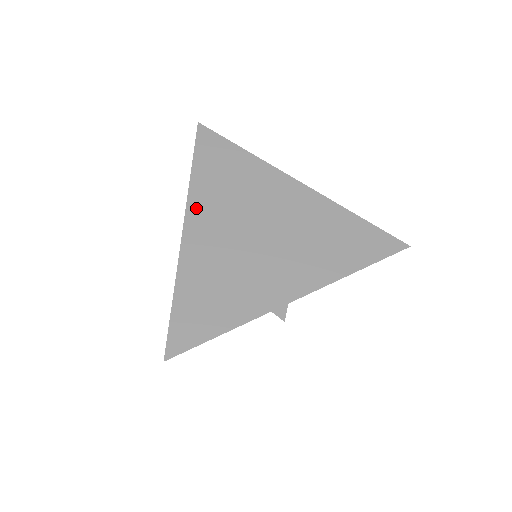
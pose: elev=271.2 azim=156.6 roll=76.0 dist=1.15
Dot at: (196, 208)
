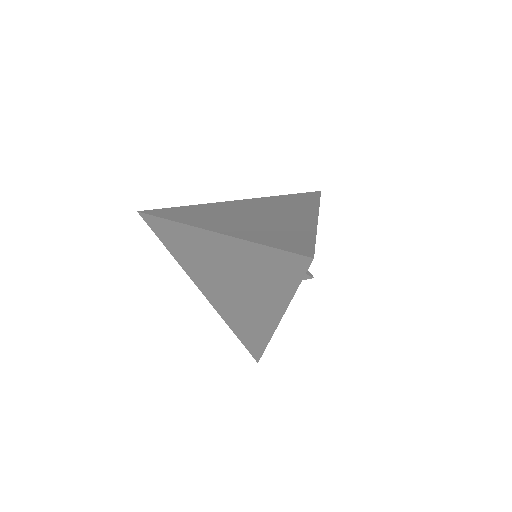
Dot at: (204, 225)
